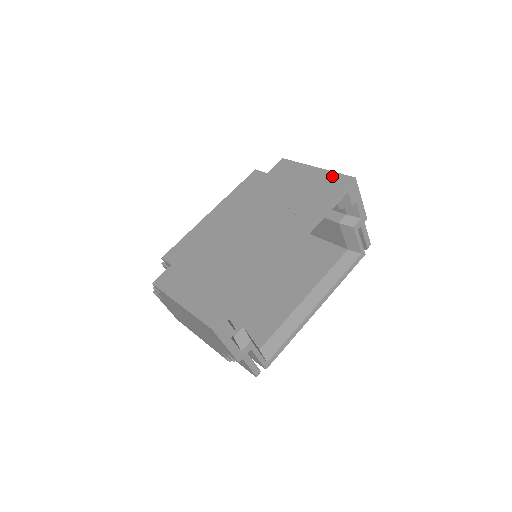
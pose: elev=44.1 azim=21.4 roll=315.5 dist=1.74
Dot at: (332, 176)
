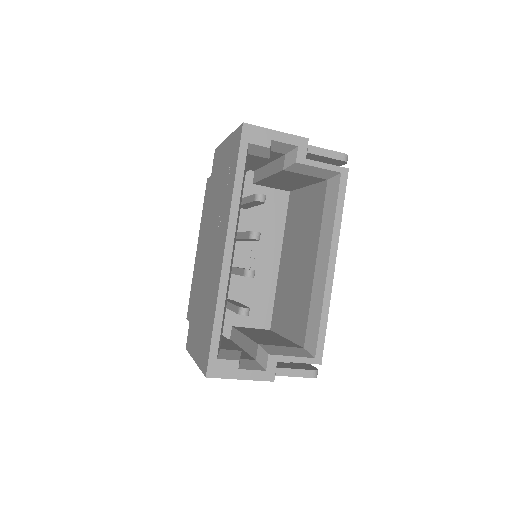
Dot at: (233, 138)
